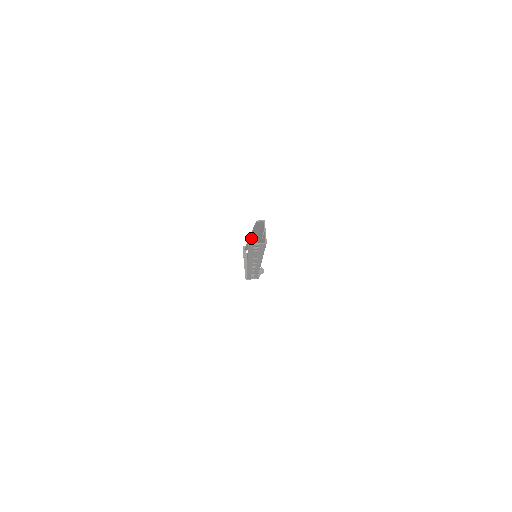
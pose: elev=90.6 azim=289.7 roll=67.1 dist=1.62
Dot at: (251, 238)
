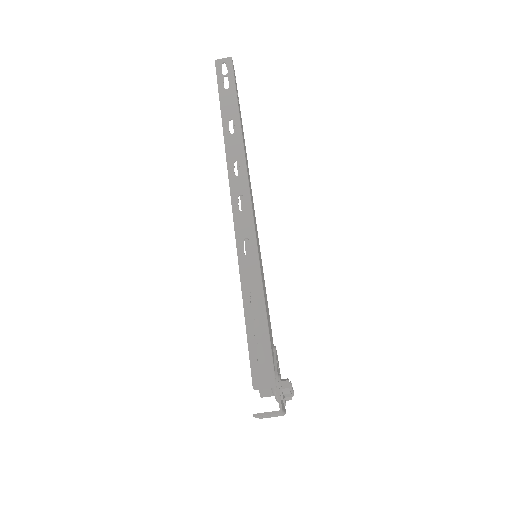
Dot at: (243, 201)
